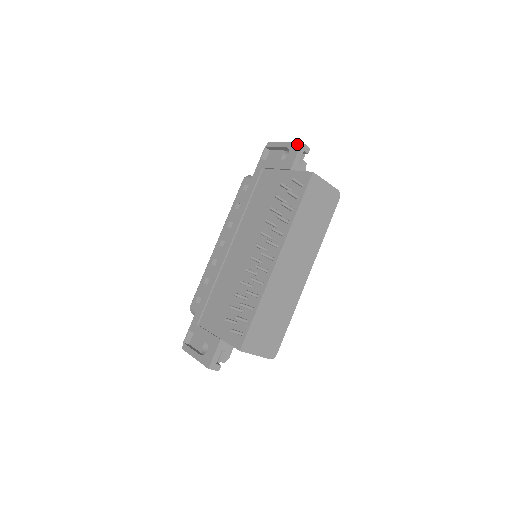
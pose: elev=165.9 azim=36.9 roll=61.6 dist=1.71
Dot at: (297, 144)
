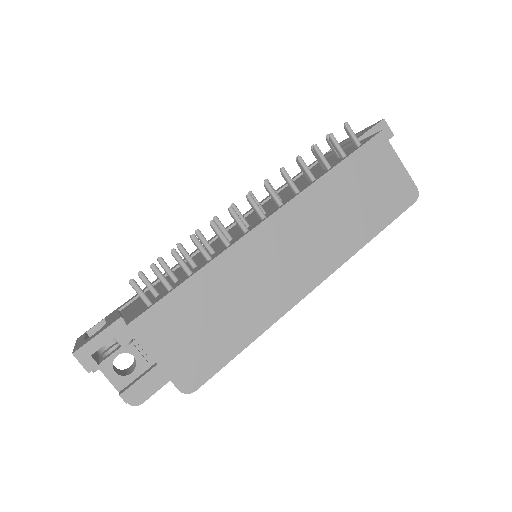
Dot at: occluded
